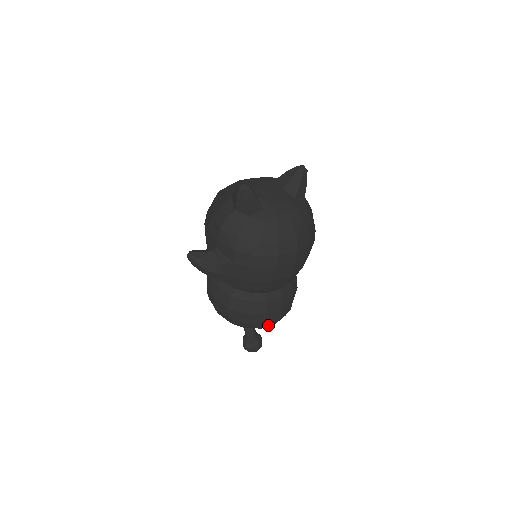
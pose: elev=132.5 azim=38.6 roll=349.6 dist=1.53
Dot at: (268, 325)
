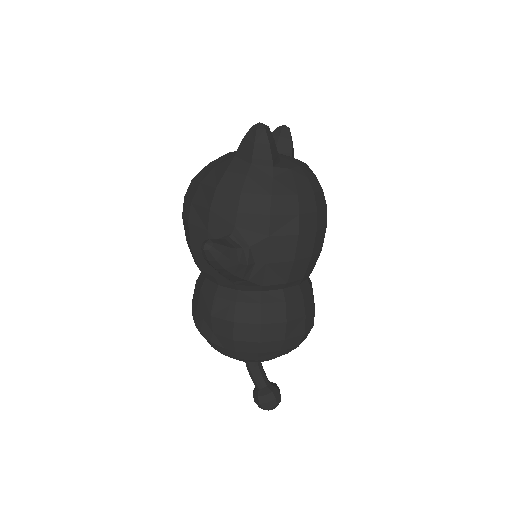
Dot at: (303, 339)
